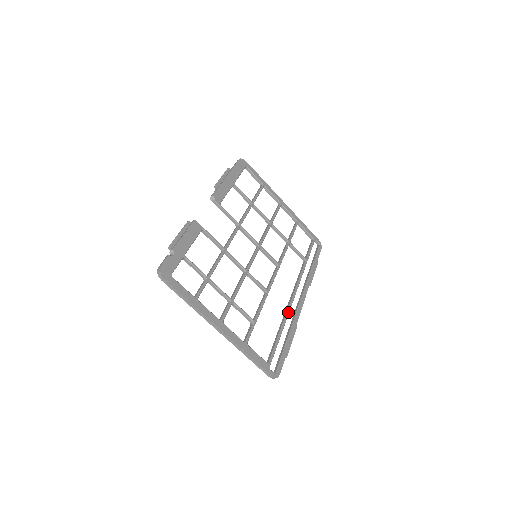
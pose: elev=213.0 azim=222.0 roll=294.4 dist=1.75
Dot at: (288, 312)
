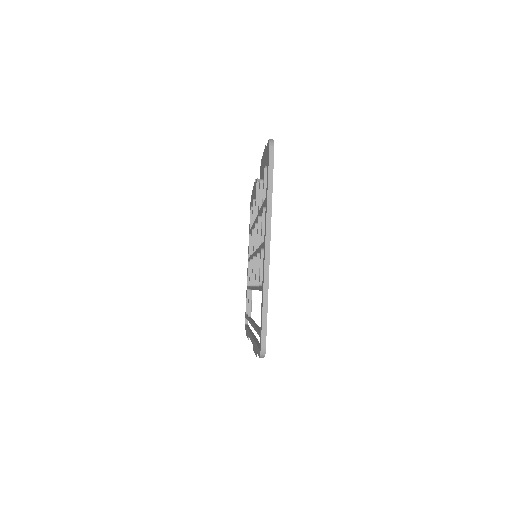
Dot at: occluded
